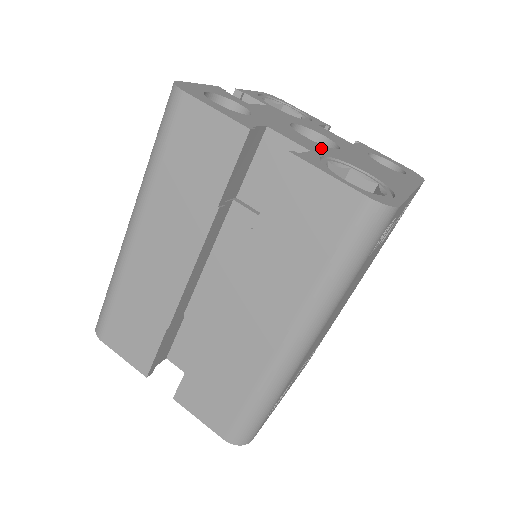
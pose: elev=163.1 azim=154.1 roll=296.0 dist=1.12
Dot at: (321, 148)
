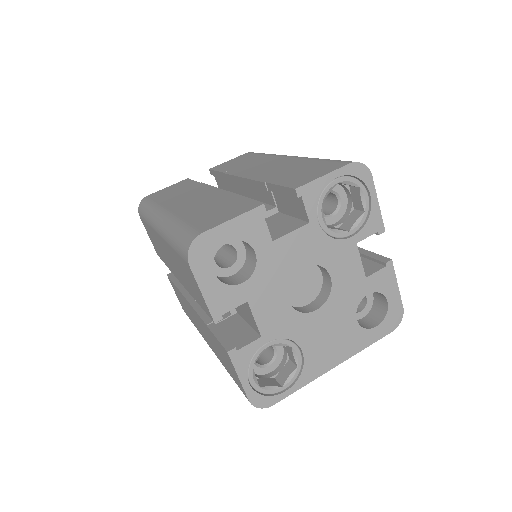
Dot at: (286, 322)
